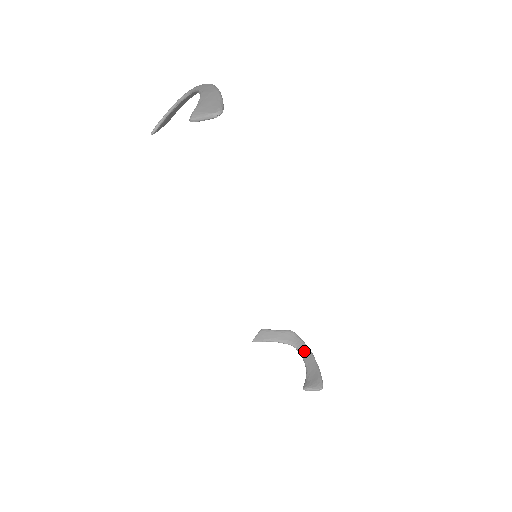
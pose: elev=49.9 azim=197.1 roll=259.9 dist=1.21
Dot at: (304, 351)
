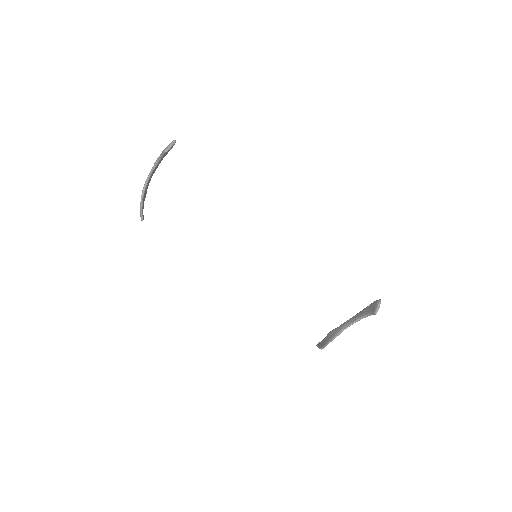
Dot at: (349, 321)
